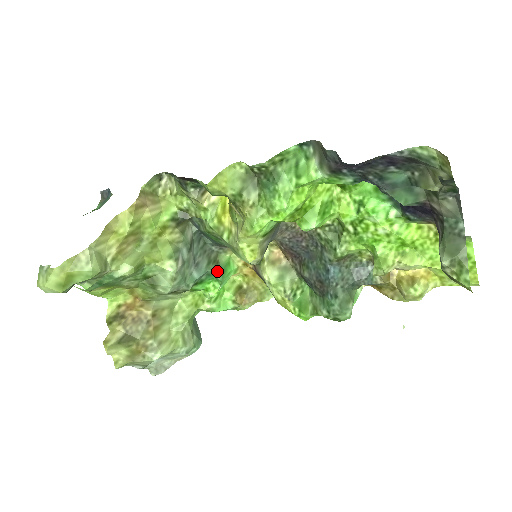
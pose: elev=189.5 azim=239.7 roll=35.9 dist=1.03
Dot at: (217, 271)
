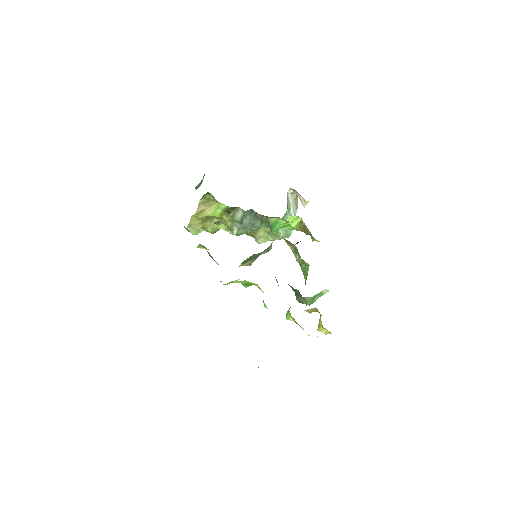
Dot at: (268, 227)
